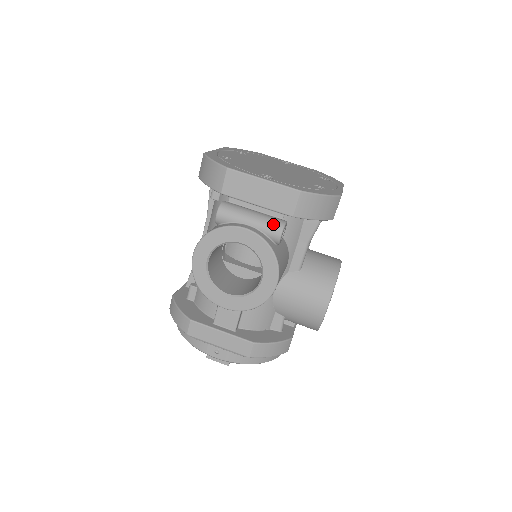
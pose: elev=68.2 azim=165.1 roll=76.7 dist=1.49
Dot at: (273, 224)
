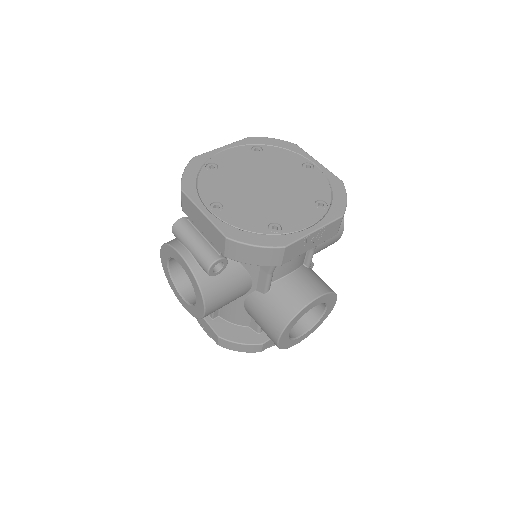
Dot at: (204, 258)
